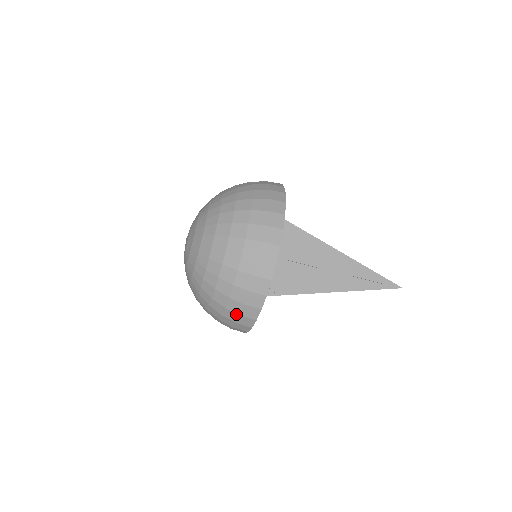
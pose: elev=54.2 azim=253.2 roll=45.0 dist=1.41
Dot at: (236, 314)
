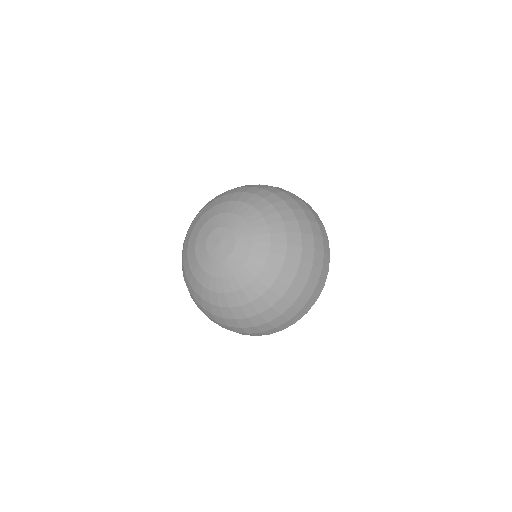
Dot at: occluded
